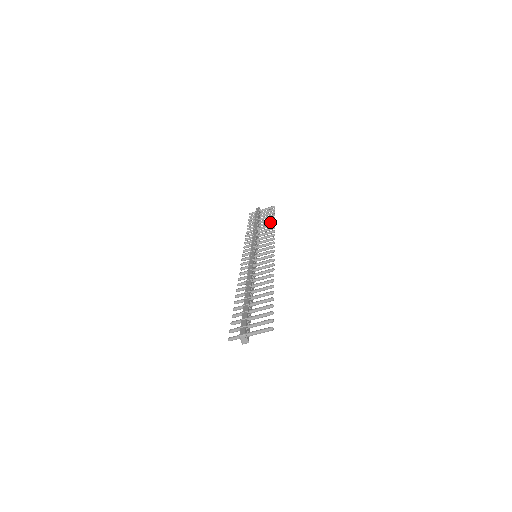
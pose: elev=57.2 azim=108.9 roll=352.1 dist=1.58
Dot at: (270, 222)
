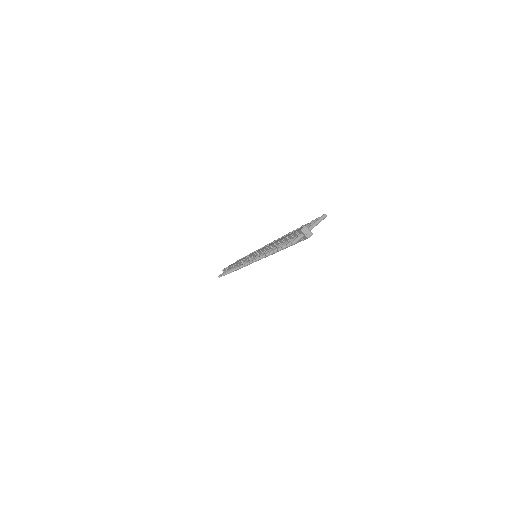
Dot at: occluded
